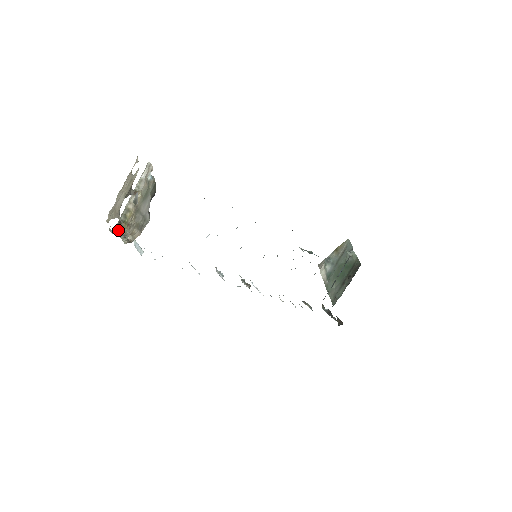
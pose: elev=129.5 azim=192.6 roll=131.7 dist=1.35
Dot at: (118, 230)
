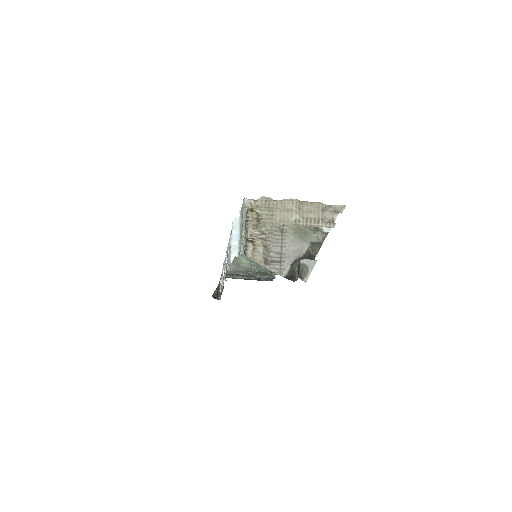
Dot at: (246, 212)
